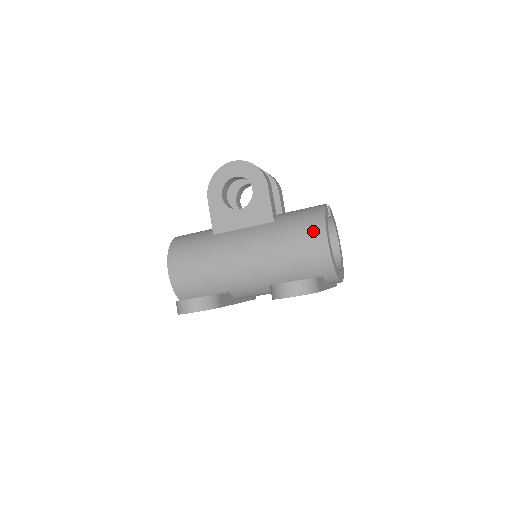
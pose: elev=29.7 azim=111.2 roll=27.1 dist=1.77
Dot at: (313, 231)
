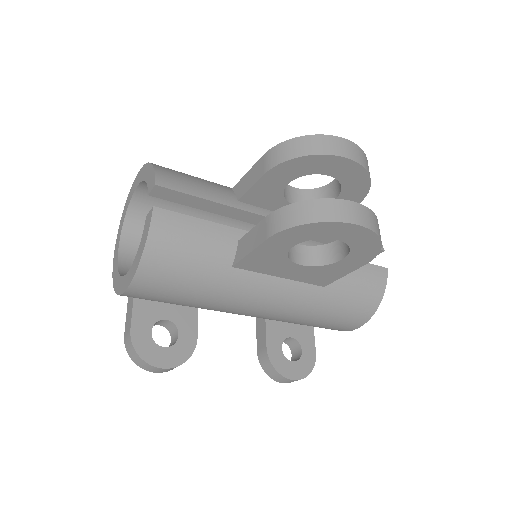
Dot at: (353, 321)
